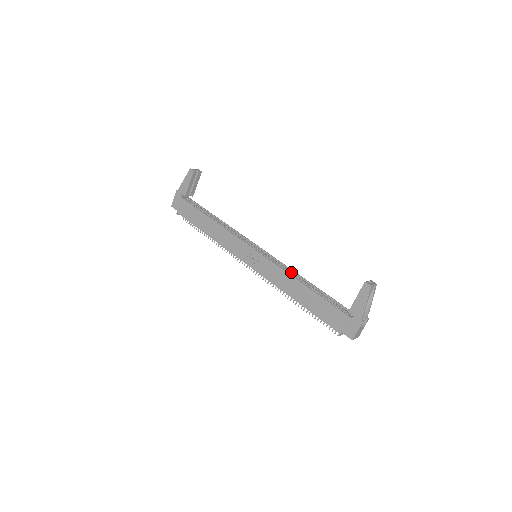
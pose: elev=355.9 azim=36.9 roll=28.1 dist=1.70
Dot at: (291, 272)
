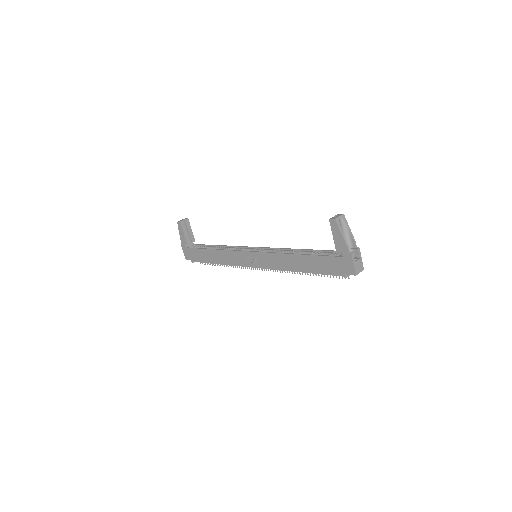
Dot at: (285, 251)
